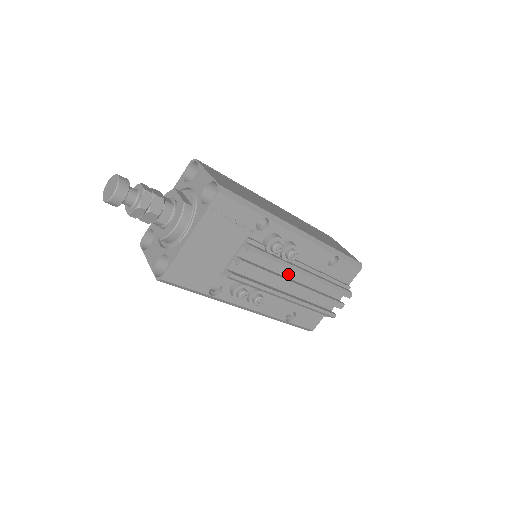
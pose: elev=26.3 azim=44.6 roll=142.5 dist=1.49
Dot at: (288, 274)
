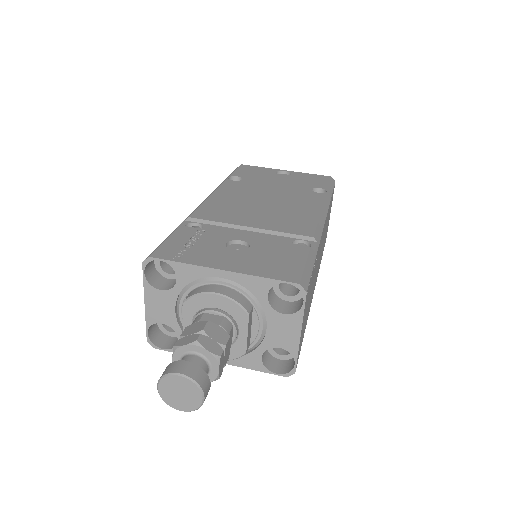
Dot at: occluded
